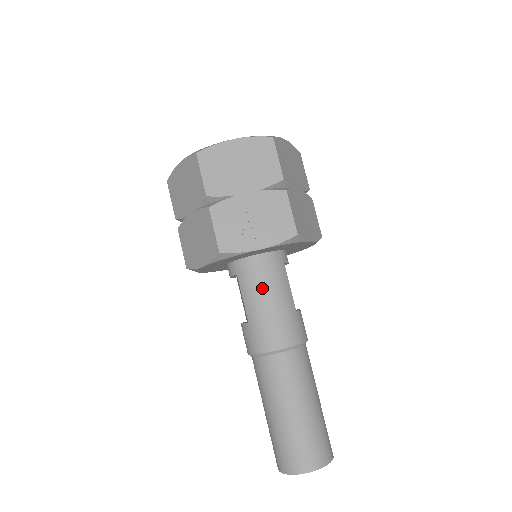
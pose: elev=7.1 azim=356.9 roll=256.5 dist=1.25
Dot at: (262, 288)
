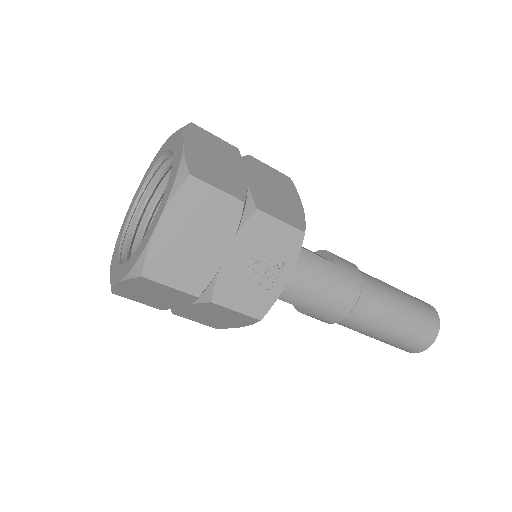
Dot at: (301, 285)
